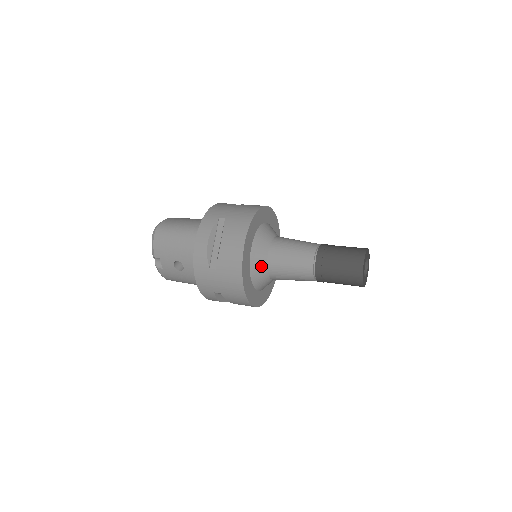
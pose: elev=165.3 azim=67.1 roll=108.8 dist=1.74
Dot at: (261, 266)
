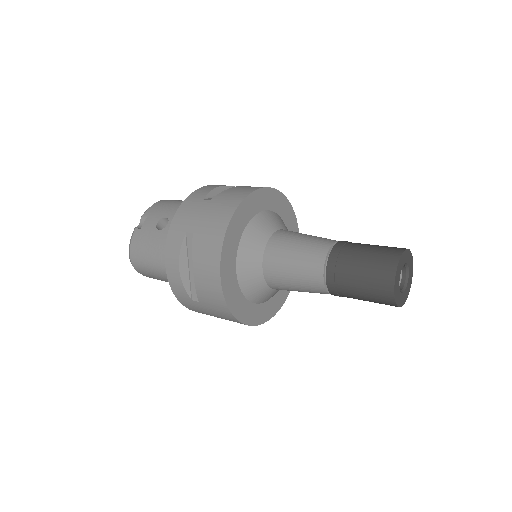
Dot at: (263, 232)
